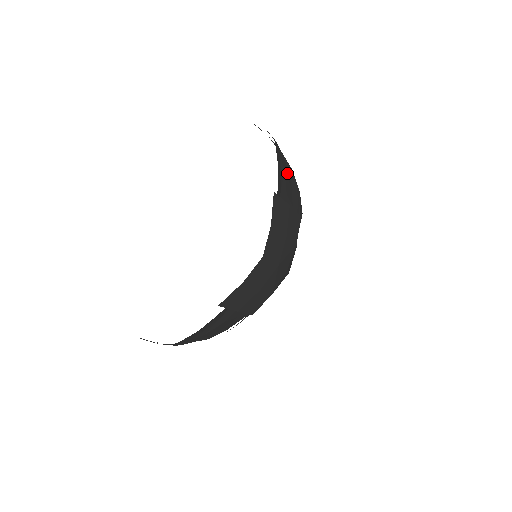
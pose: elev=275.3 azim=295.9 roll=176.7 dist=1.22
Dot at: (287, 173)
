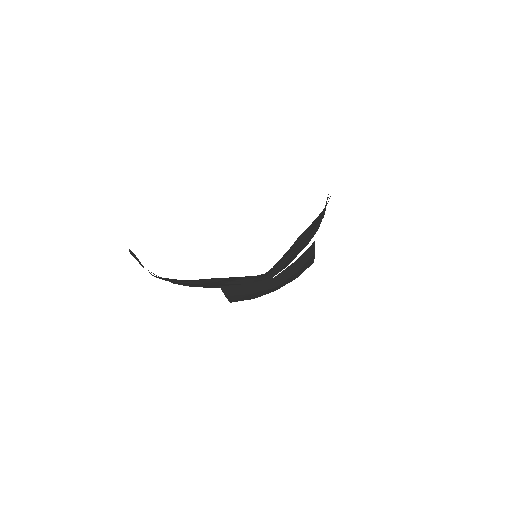
Dot at: occluded
